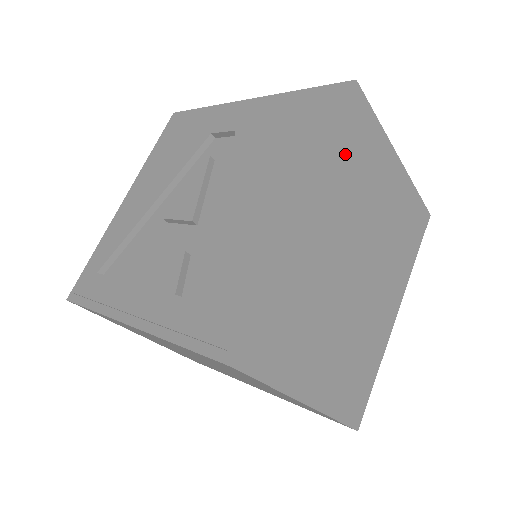
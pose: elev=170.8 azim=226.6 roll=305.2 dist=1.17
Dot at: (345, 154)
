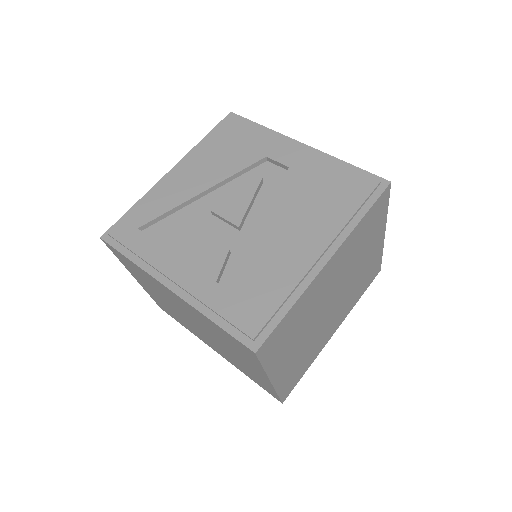
Dot at: (363, 228)
